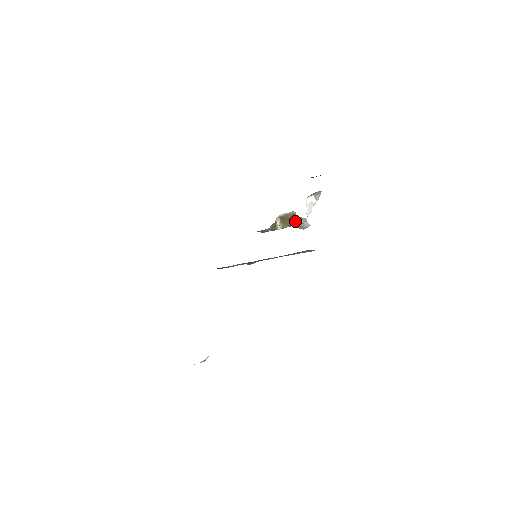
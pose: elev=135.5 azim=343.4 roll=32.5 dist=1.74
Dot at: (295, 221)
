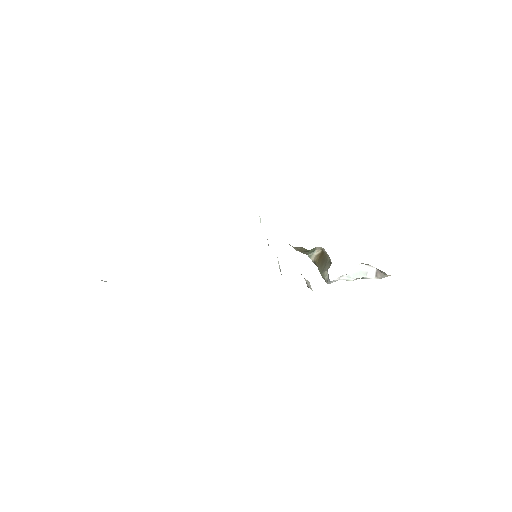
Dot at: (325, 270)
